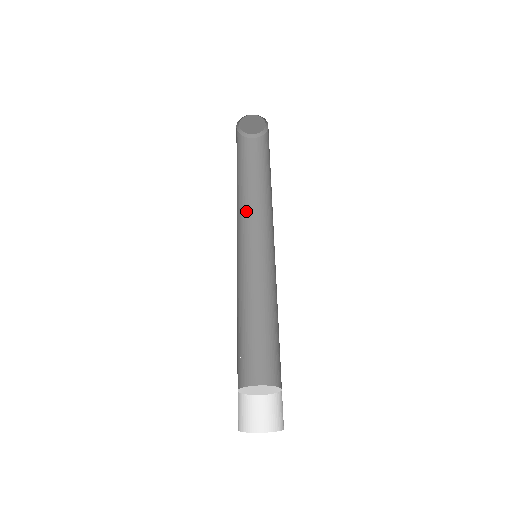
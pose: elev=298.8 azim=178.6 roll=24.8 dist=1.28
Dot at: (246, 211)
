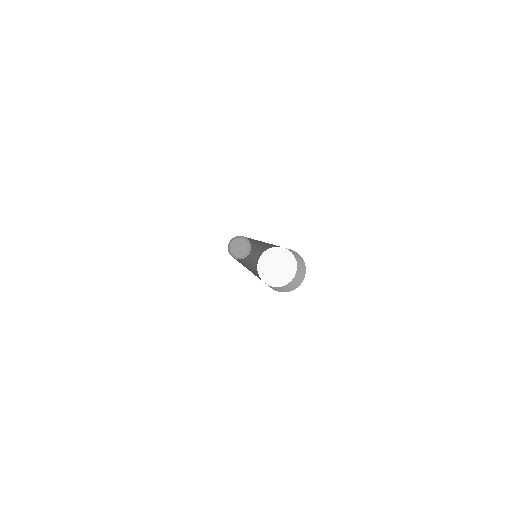
Dot at: occluded
